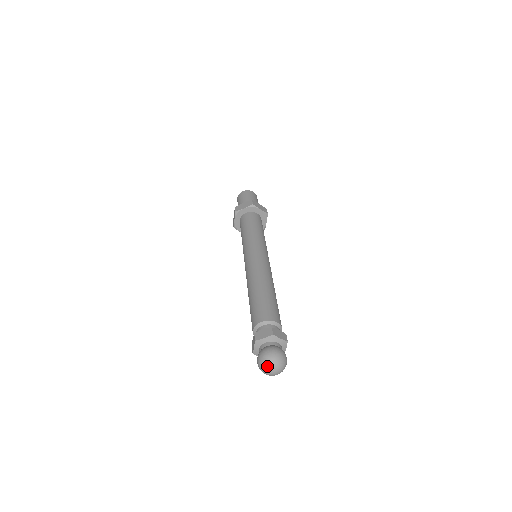
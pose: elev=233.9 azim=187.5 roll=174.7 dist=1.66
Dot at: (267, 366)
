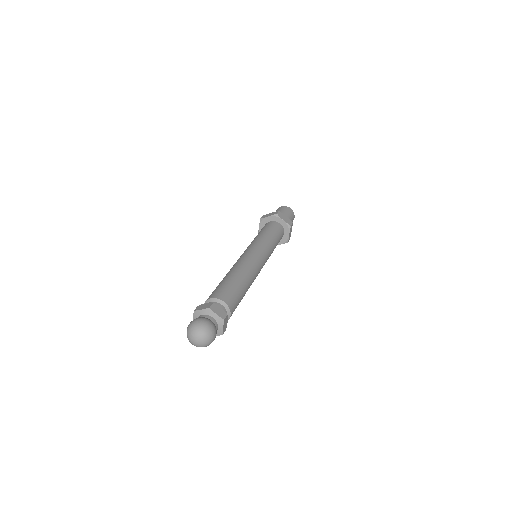
Dot at: (198, 332)
